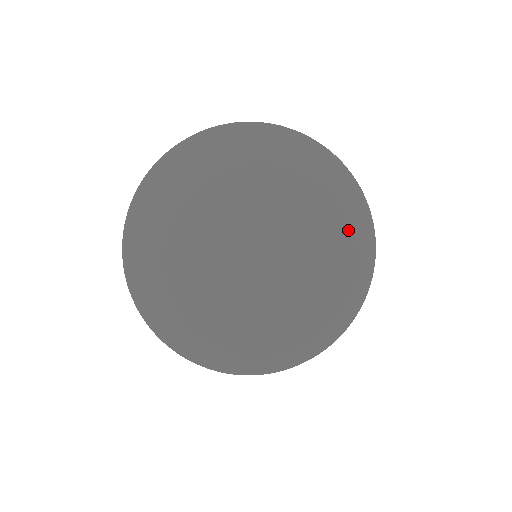
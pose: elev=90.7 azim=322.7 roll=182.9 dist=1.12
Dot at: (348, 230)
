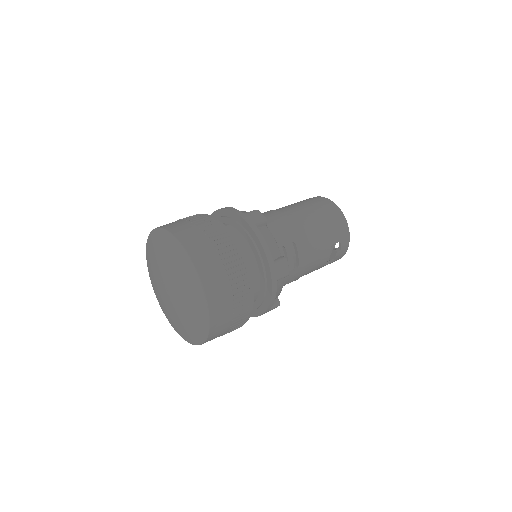
Dot at: (192, 286)
